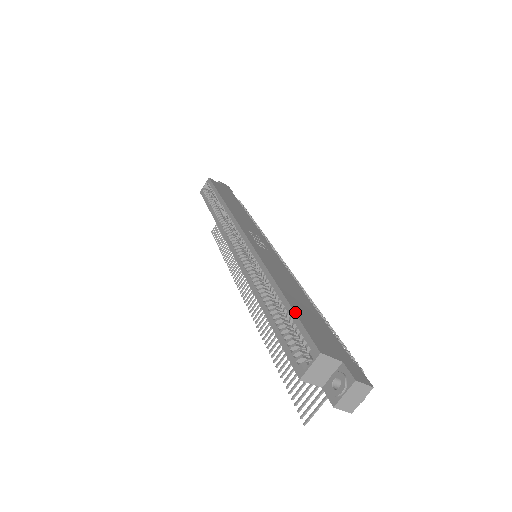
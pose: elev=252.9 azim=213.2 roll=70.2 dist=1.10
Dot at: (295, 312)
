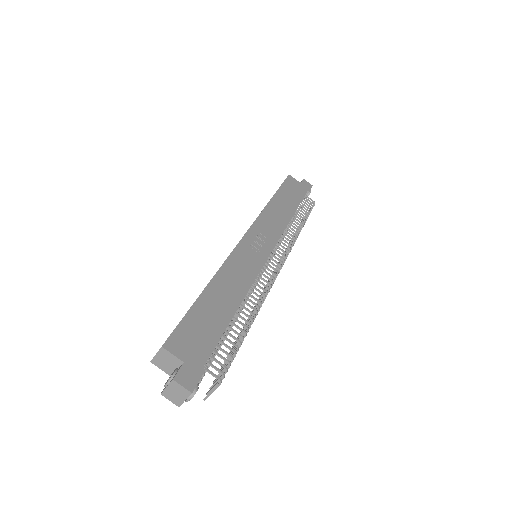
Dot at: (189, 310)
